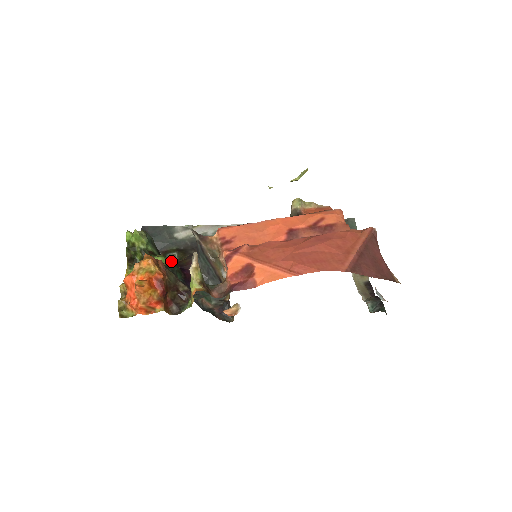
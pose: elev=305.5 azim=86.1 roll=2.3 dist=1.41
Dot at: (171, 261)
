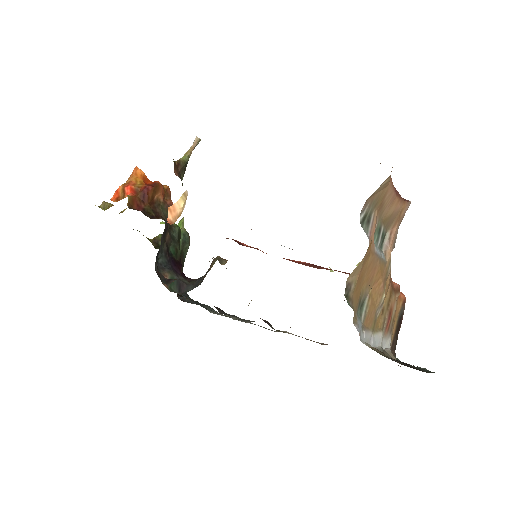
Dot at: (183, 297)
